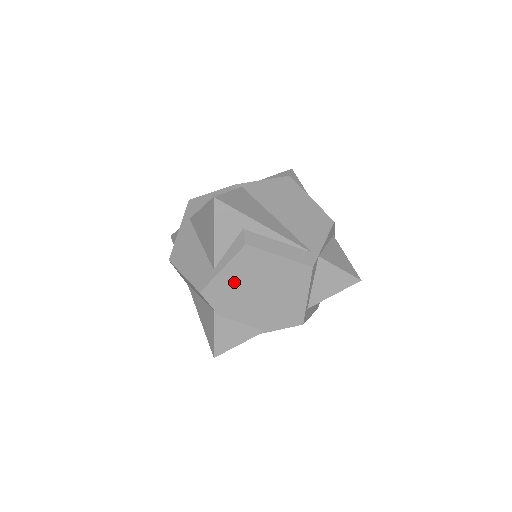
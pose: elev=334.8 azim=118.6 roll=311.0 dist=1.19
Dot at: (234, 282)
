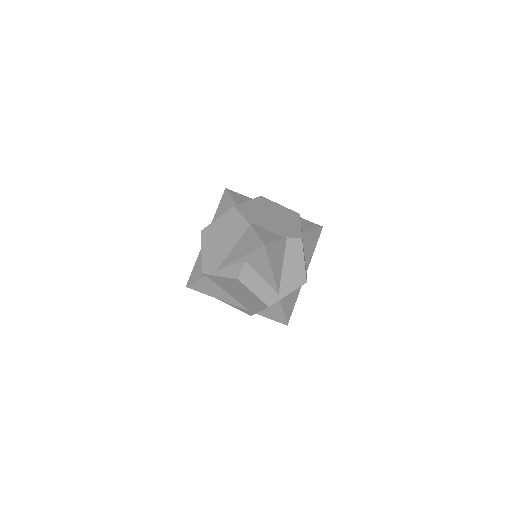
Dot at: occluded
